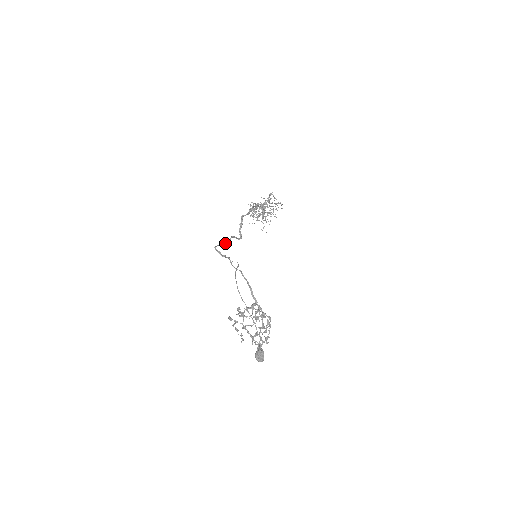
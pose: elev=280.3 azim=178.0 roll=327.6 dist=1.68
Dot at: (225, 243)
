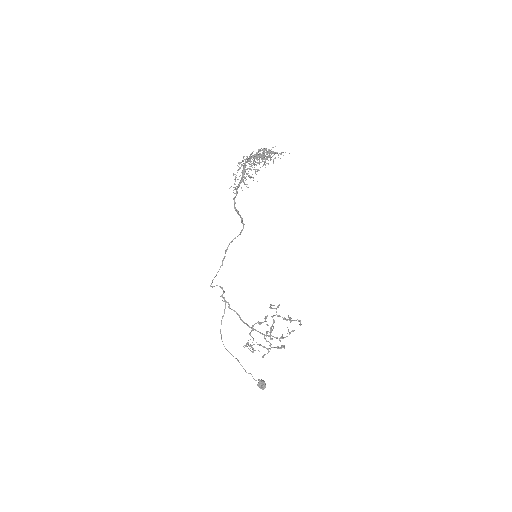
Dot at: (220, 267)
